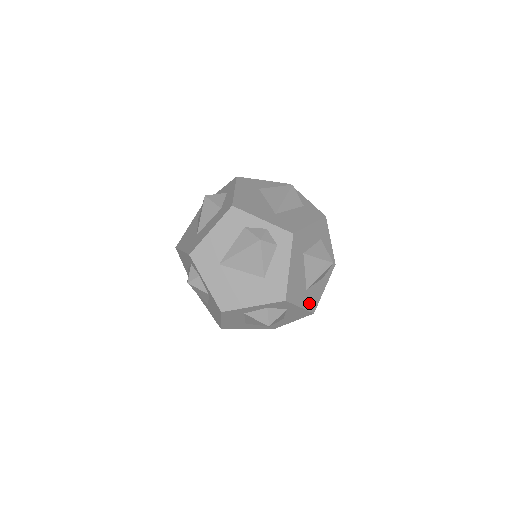
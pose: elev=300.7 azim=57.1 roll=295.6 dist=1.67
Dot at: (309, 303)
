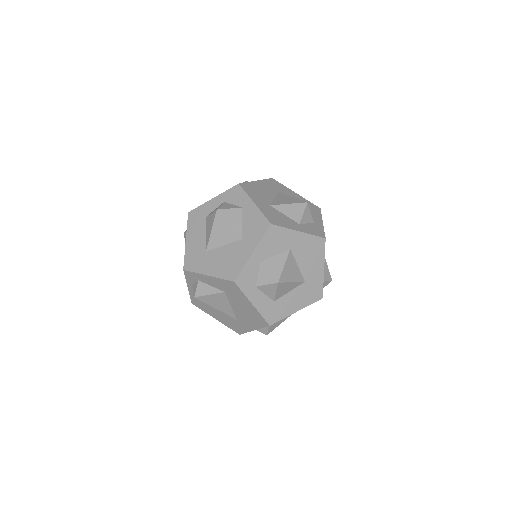
Dot at: (268, 214)
